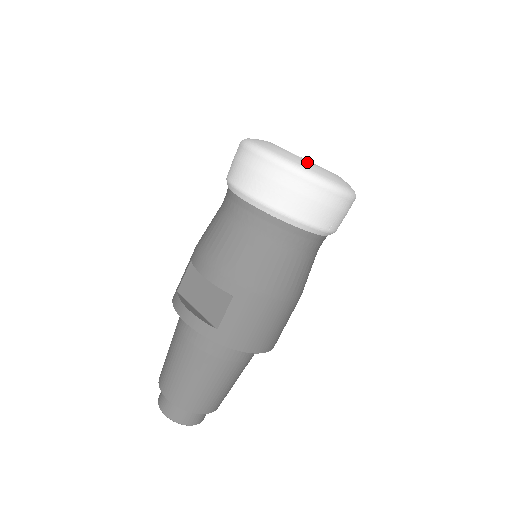
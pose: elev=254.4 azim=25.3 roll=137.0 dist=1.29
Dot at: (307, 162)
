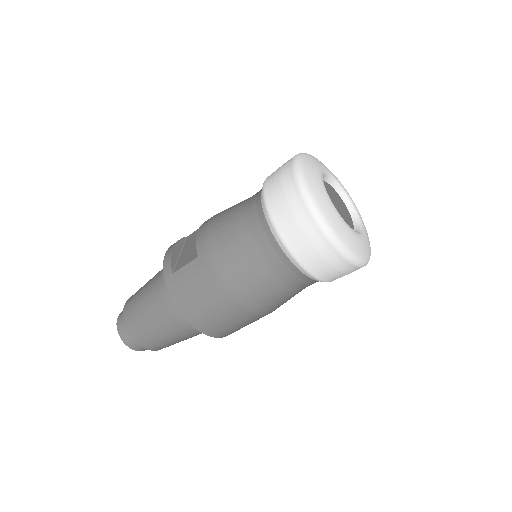
Dot at: (323, 193)
